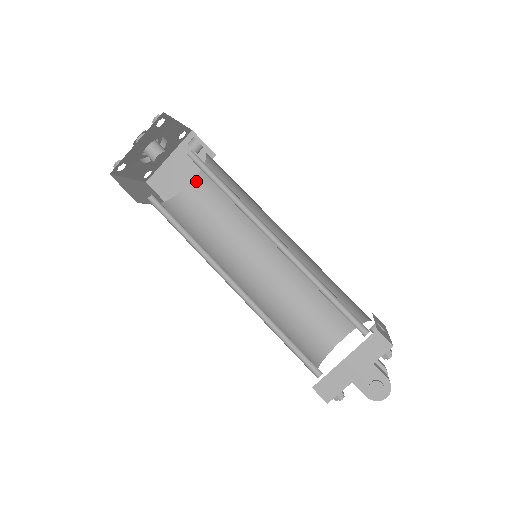
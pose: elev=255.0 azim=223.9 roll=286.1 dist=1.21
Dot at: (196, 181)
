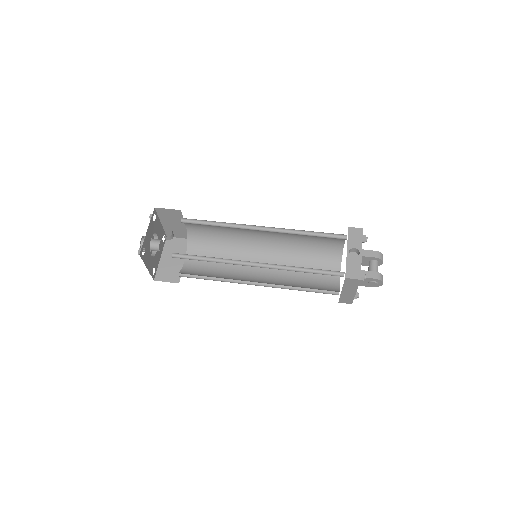
Dot at: (188, 226)
